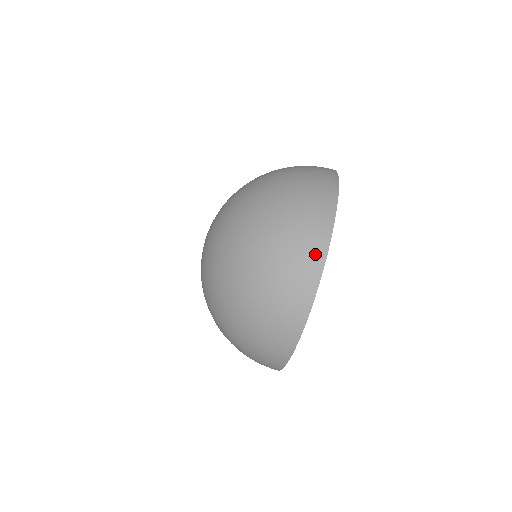
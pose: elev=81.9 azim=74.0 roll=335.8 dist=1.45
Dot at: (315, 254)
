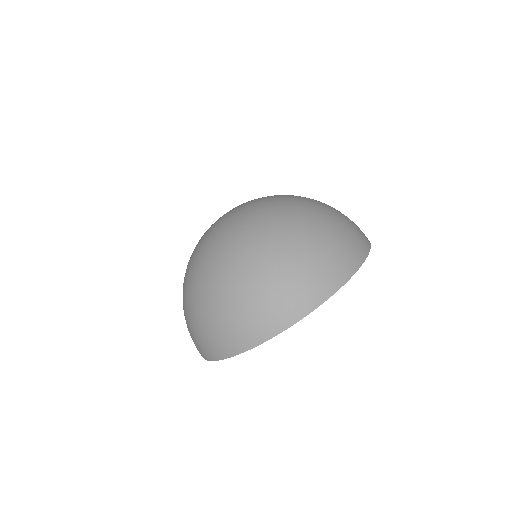
Dot at: (307, 301)
